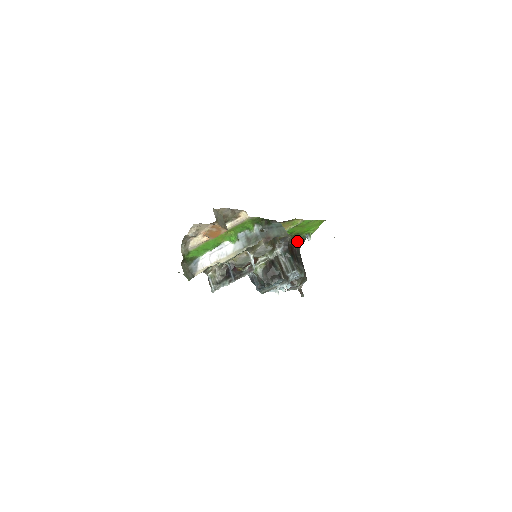
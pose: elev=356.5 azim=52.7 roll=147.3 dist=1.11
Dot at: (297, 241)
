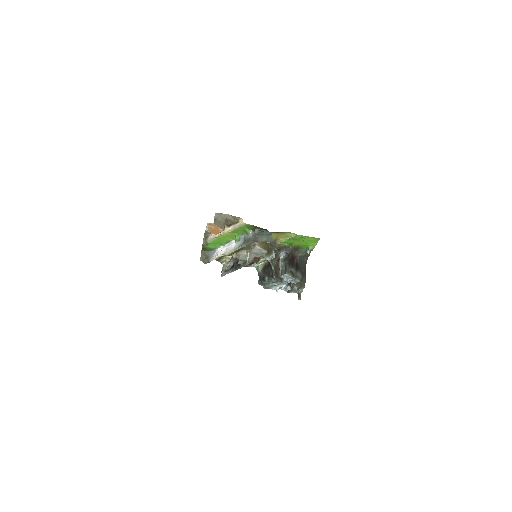
Dot at: (300, 253)
